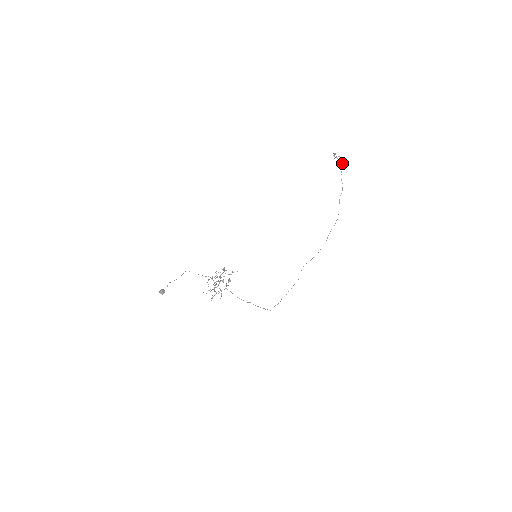
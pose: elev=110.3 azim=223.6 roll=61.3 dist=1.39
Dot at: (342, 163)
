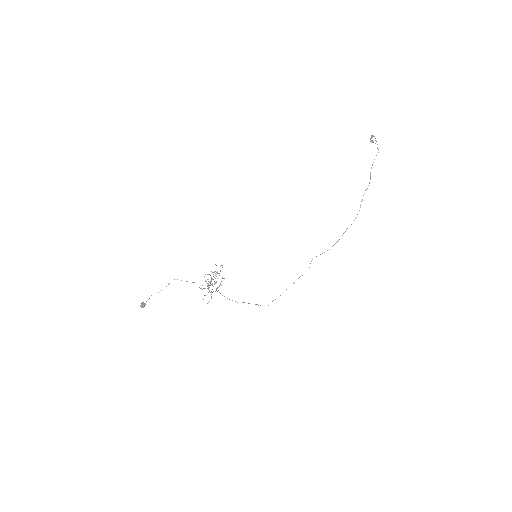
Dot at: (378, 149)
